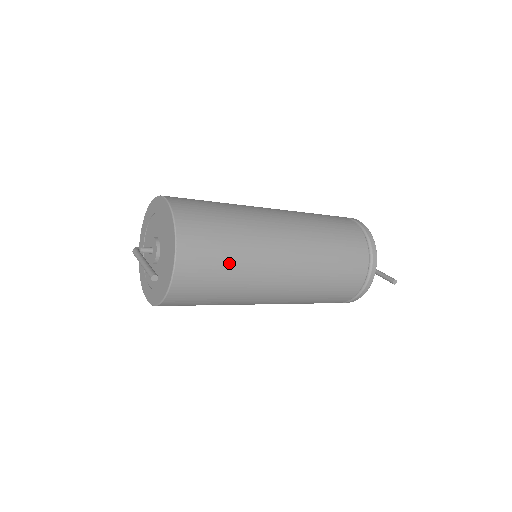
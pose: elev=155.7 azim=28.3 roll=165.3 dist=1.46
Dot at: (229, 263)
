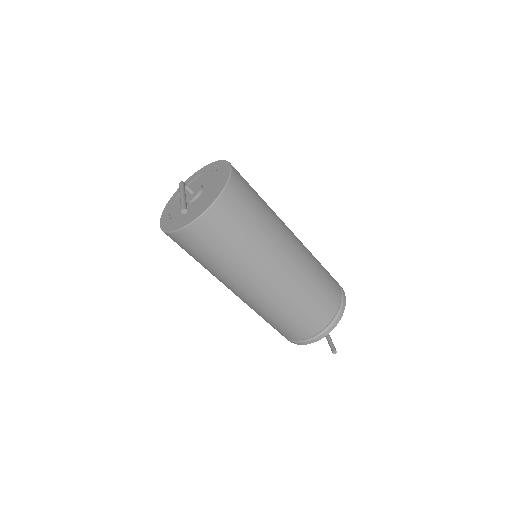
Dot at: (238, 243)
